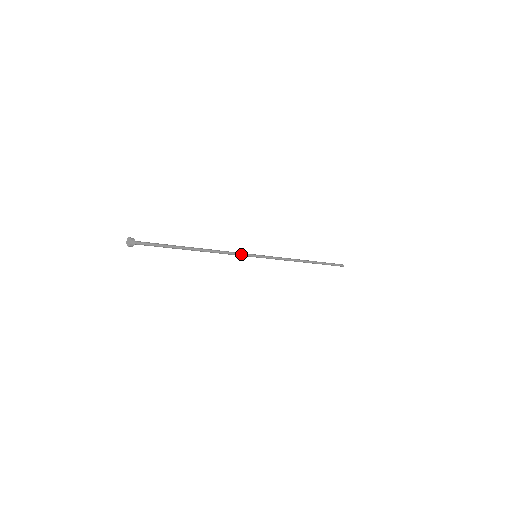
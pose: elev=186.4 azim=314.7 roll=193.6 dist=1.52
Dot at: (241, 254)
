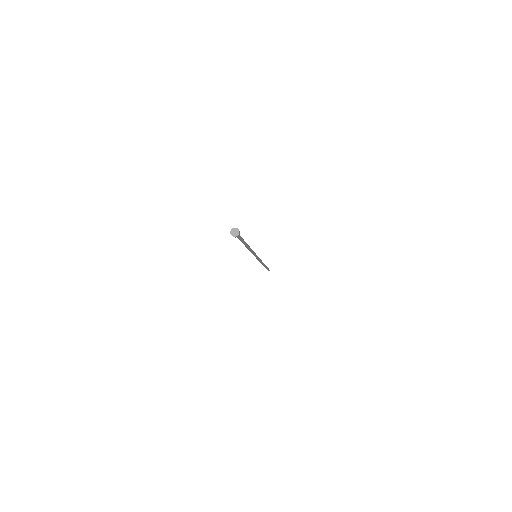
Dot at: (254, 254)
